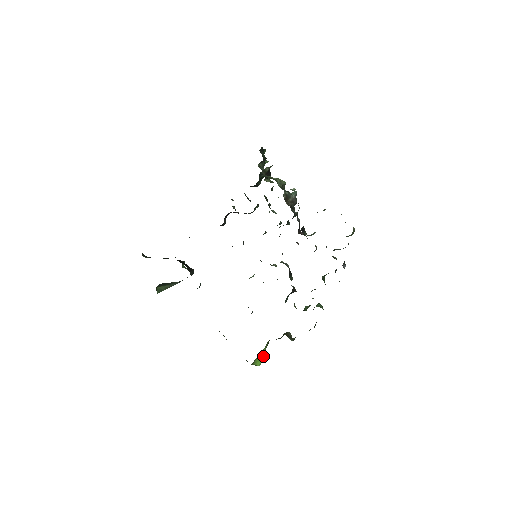
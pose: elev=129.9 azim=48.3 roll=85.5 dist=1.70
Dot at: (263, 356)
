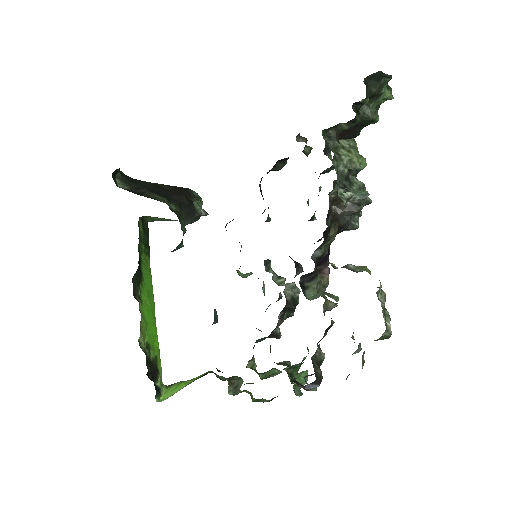
Dot at: (178, 390)
